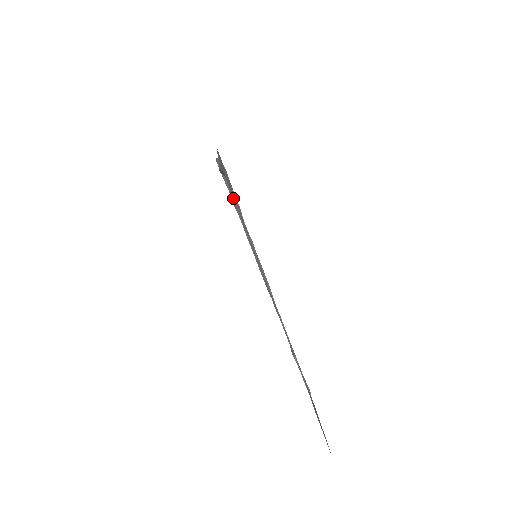
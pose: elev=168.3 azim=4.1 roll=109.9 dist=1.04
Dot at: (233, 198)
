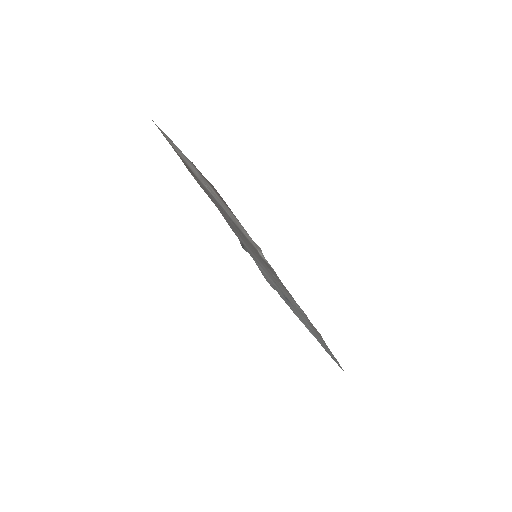
Dot at: (242, 241)
